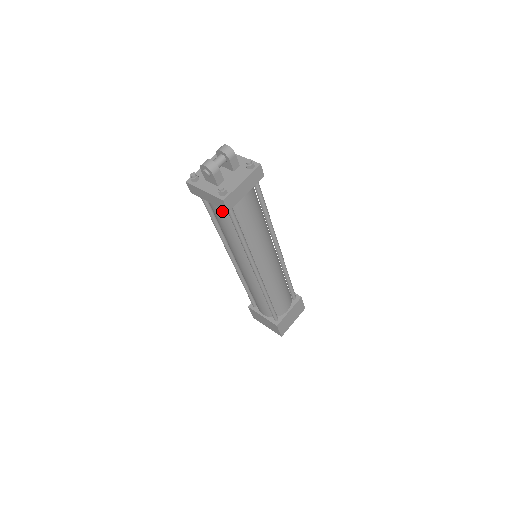
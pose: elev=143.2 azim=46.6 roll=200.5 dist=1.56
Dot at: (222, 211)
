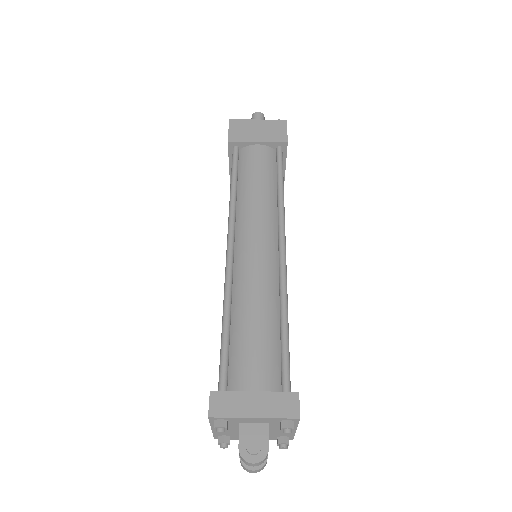
Dot at: occluded
